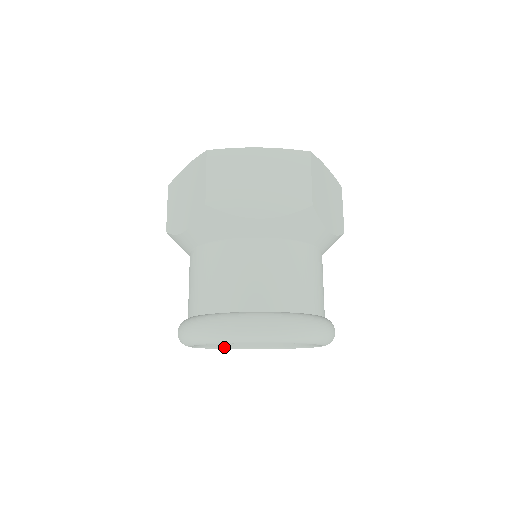
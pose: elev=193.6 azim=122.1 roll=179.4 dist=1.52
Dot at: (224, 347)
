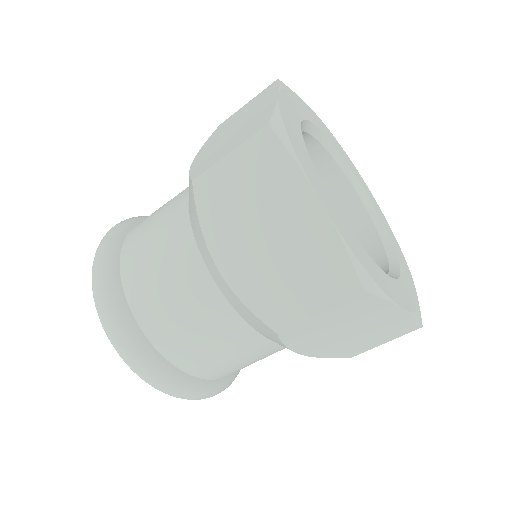
Dot at: occluded
